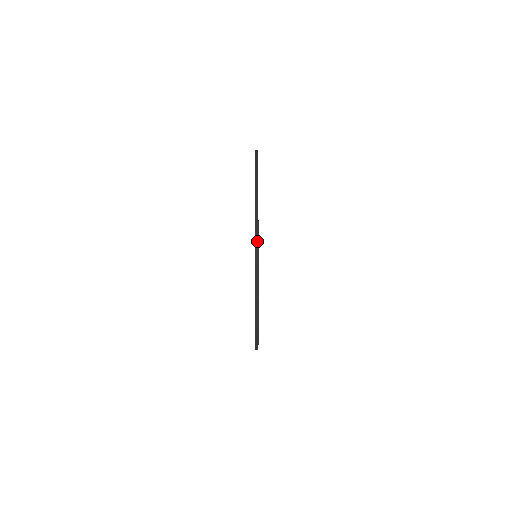
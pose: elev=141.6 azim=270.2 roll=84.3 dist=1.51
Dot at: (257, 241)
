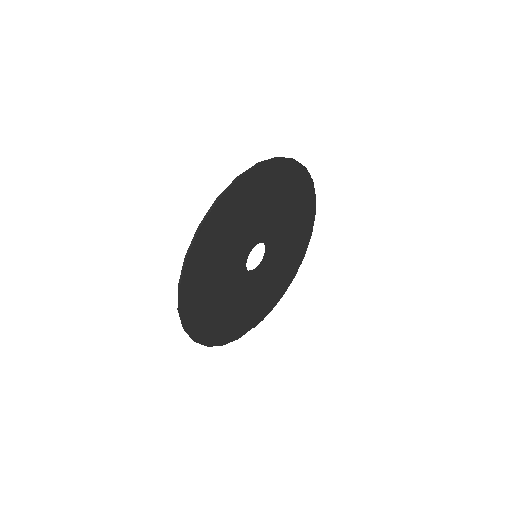
Dot at: (213, 207)
